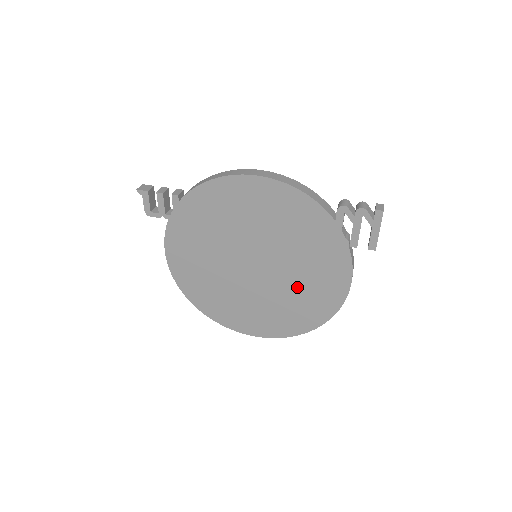
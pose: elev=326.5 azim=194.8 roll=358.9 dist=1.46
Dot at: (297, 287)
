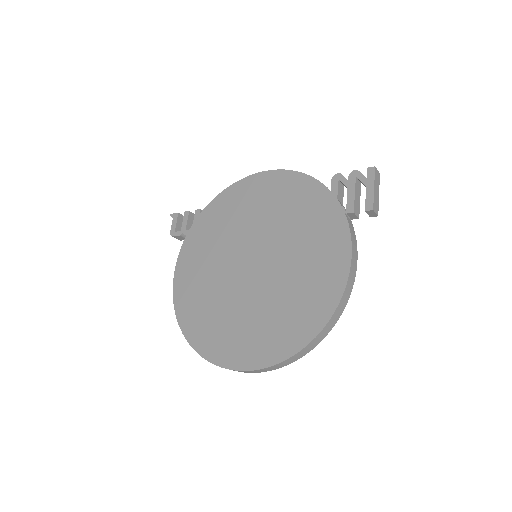
Dot at: (293, 280)
